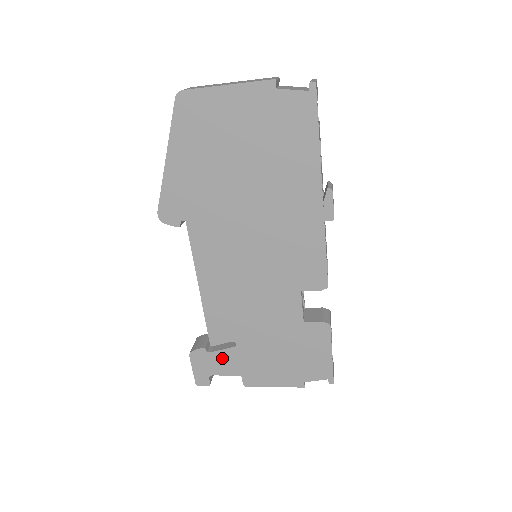
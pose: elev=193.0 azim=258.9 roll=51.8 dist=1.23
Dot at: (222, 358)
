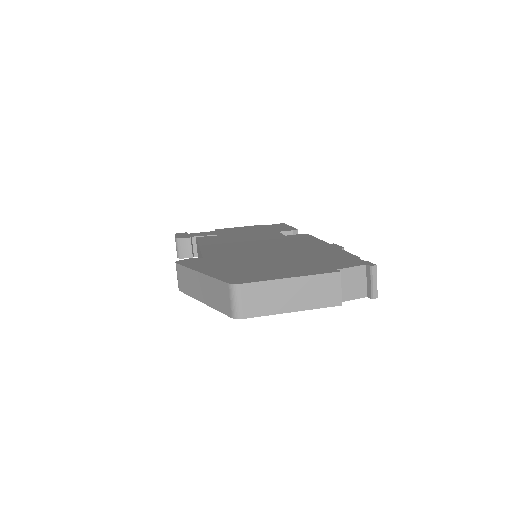
Dot at: occluded
